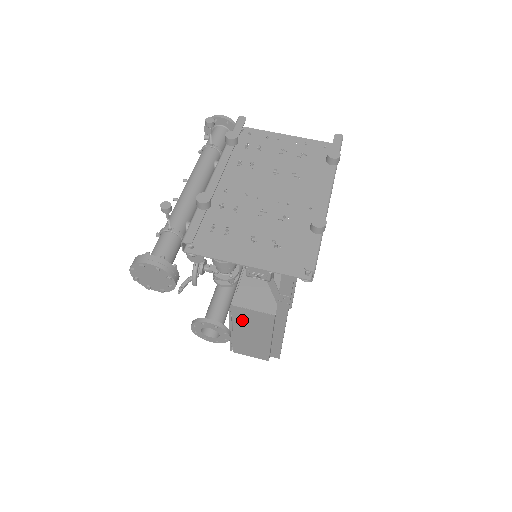
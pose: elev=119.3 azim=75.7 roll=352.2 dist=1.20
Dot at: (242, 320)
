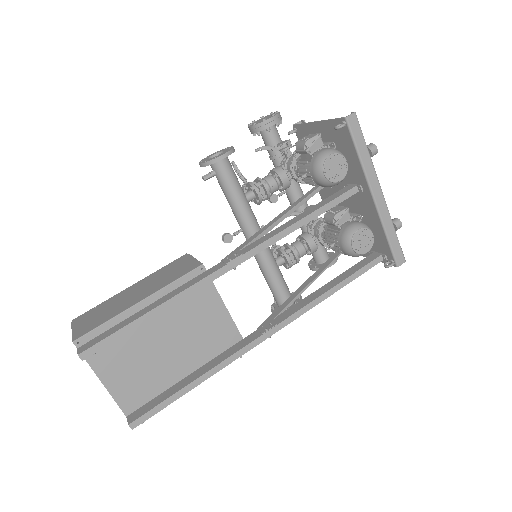
Dot at: (165, 271)
